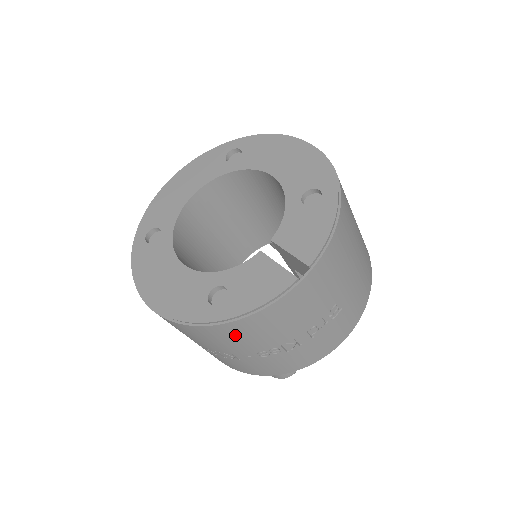
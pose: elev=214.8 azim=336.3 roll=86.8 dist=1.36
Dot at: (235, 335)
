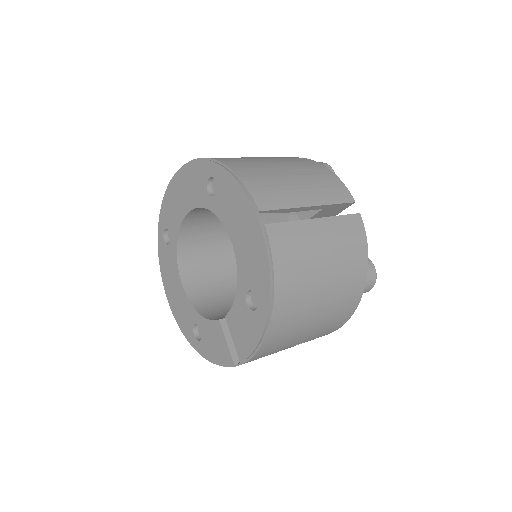
Dot at: occluded
